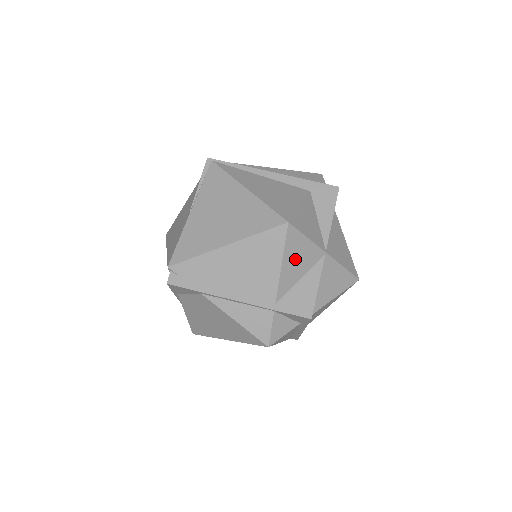
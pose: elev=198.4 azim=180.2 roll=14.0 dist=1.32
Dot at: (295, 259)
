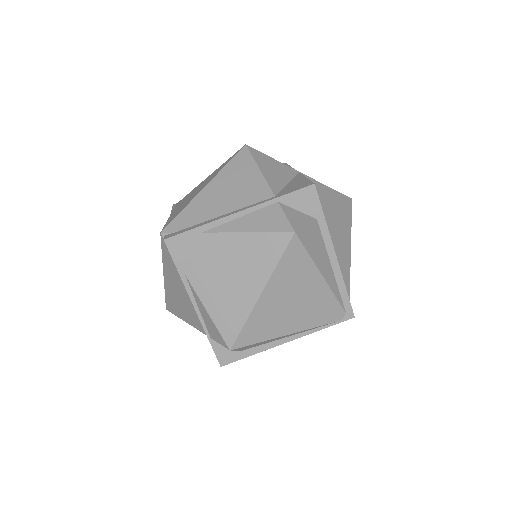
Dot at: (271, 169)
